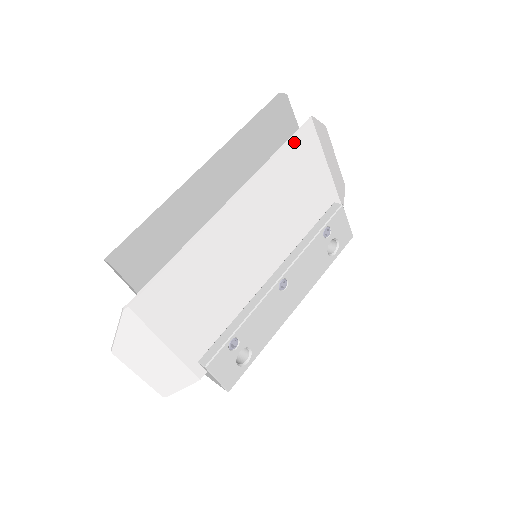
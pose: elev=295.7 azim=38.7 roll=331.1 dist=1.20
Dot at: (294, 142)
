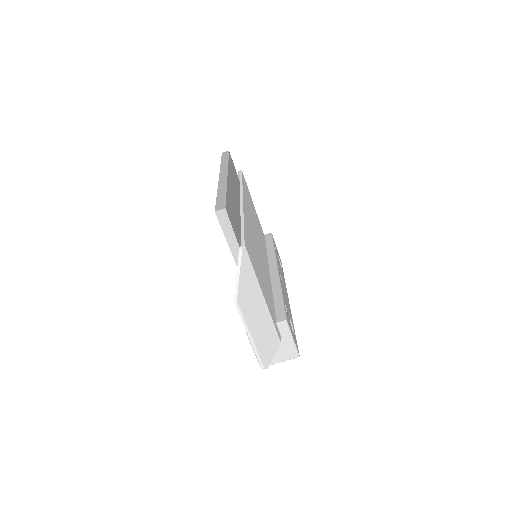
Dot at: (243, 180)
